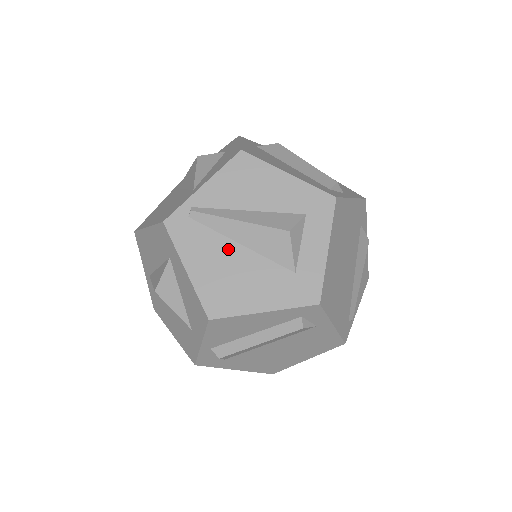
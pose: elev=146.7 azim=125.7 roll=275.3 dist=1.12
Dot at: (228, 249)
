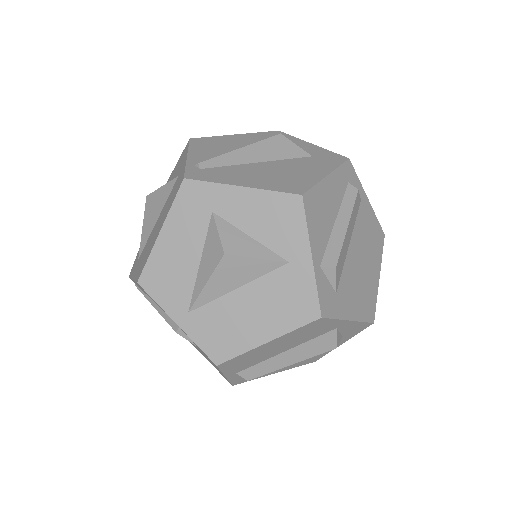
Dot at: (254, 167)
